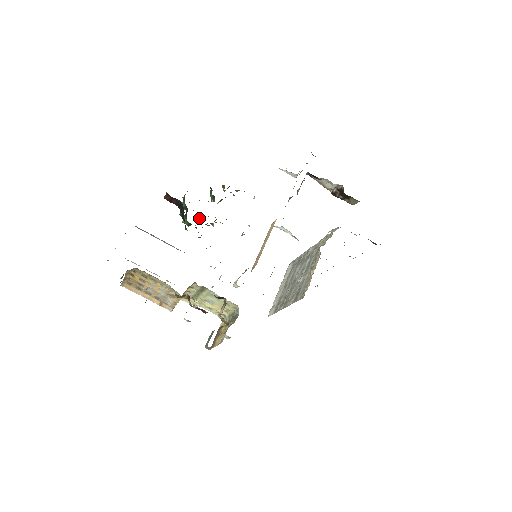
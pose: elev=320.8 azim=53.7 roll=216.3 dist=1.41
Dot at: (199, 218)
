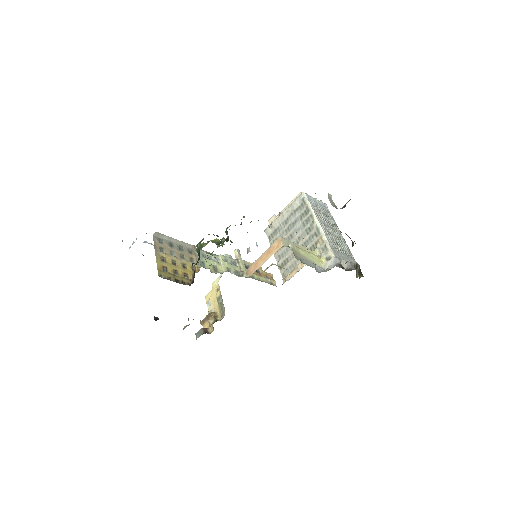
Dot at: (212, 241)
